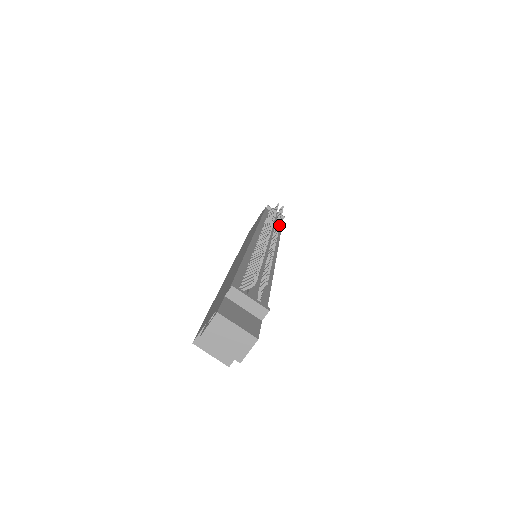
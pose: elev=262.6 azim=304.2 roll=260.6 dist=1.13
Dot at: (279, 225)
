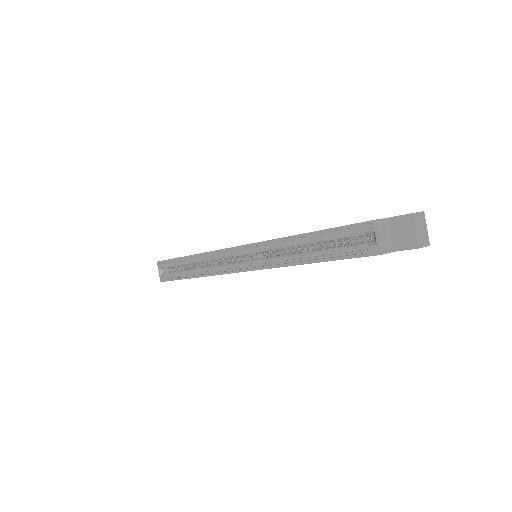
Dot at: occluded
